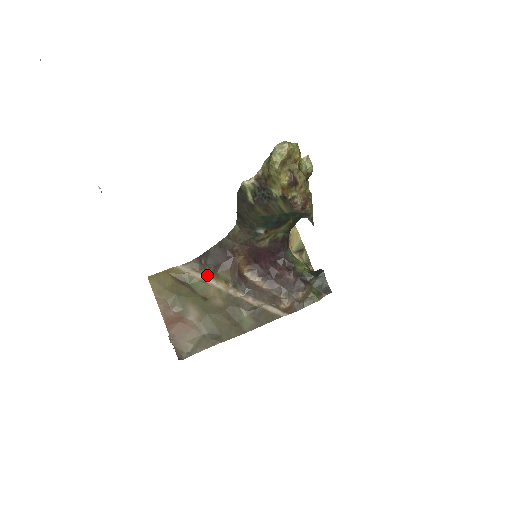
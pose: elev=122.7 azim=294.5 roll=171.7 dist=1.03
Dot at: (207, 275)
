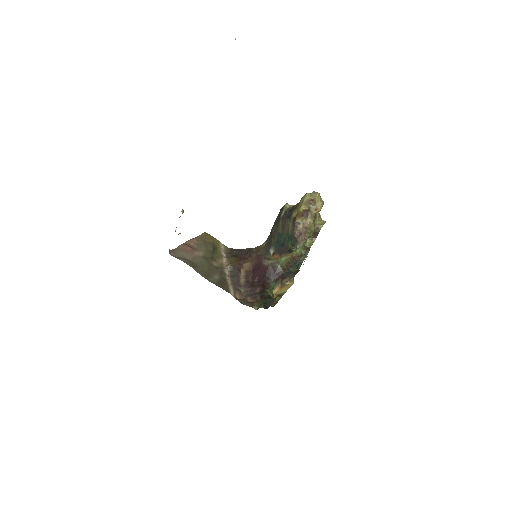
Dot at: (227, 256)
